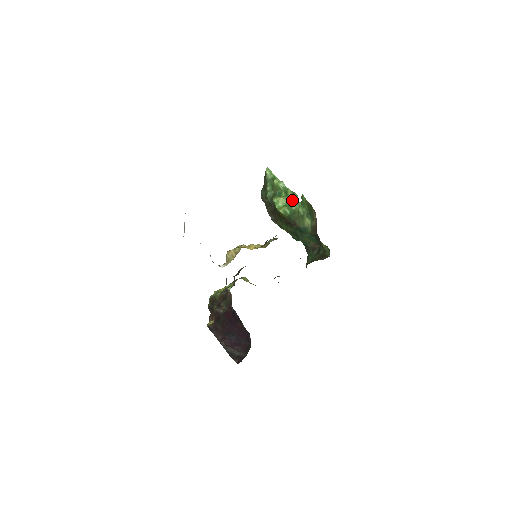
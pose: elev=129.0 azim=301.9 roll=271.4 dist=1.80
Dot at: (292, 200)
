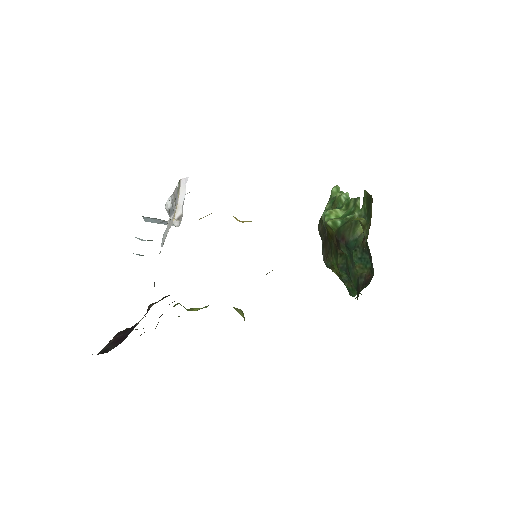
Dot at: (351, 210)
